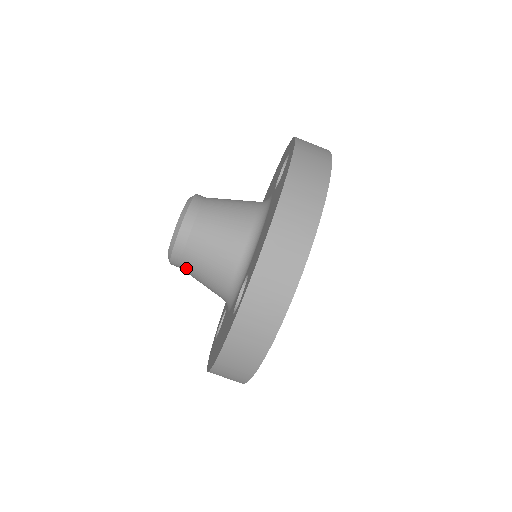
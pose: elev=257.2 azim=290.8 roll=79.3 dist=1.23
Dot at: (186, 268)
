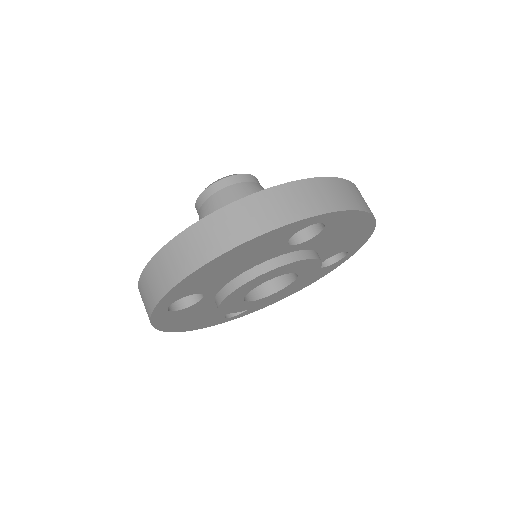
Dot at: (222, 195)
